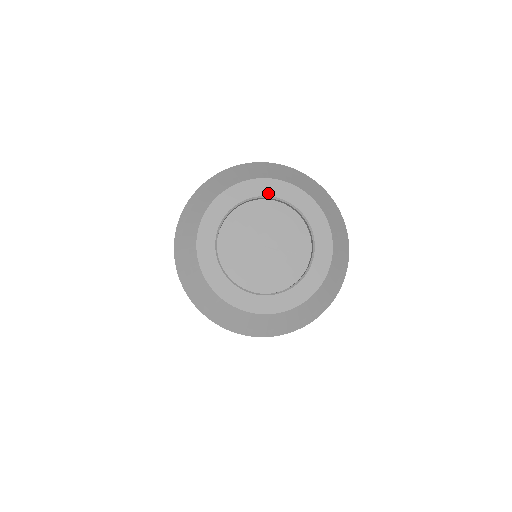
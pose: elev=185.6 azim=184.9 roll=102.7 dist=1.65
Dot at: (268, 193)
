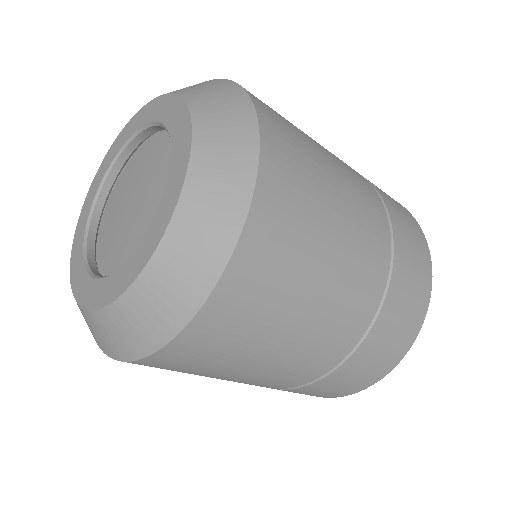
Dot at: (129, 136)
